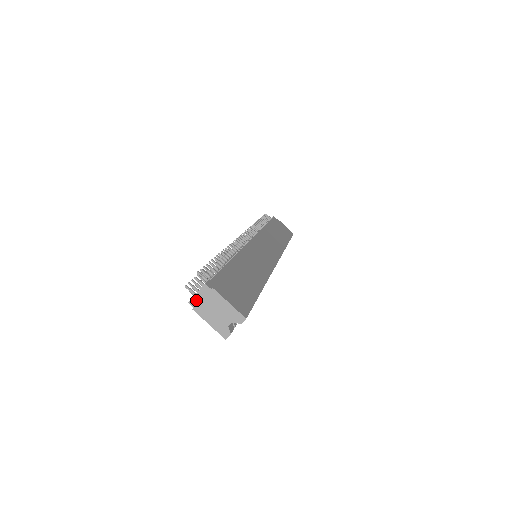
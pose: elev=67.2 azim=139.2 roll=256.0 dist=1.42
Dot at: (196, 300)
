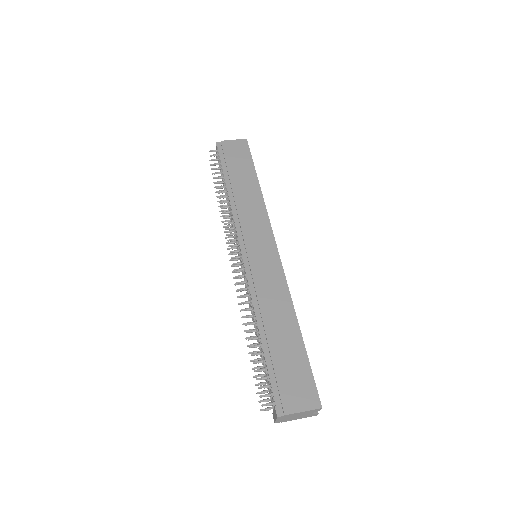
Dot at: (279, 421)
